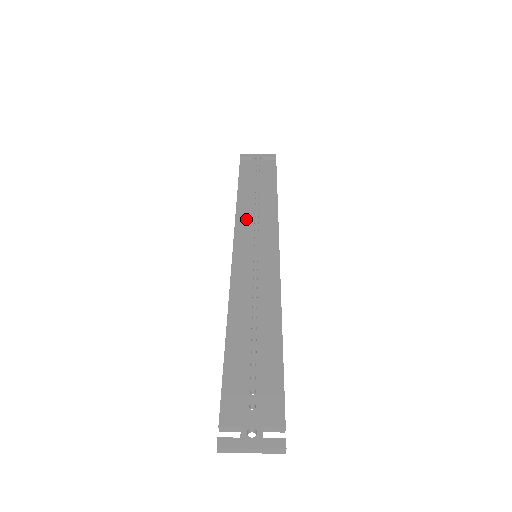
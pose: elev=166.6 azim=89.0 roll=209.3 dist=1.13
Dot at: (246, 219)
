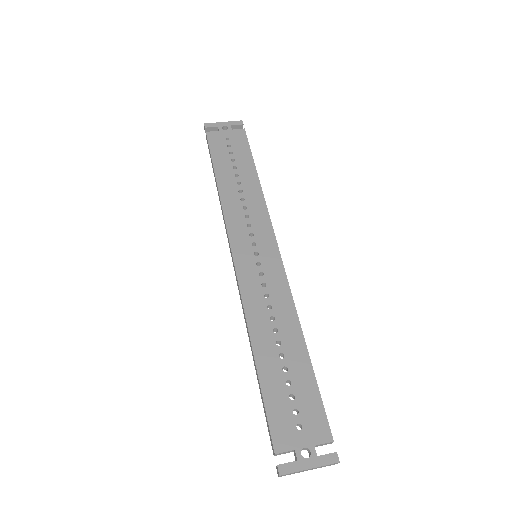
Dot at: (235, 212)
